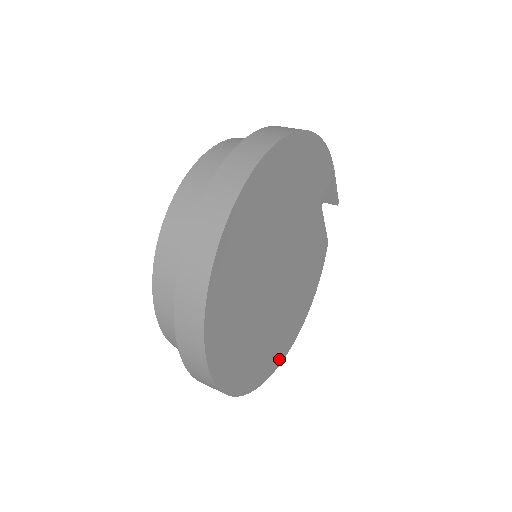
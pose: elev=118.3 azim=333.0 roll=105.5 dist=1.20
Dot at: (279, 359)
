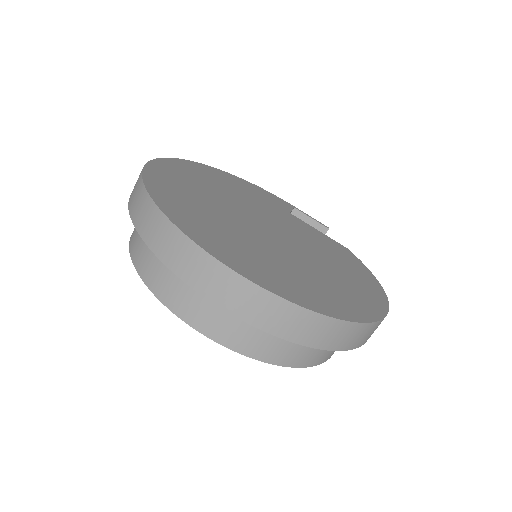
Dot at: (369, 313)
